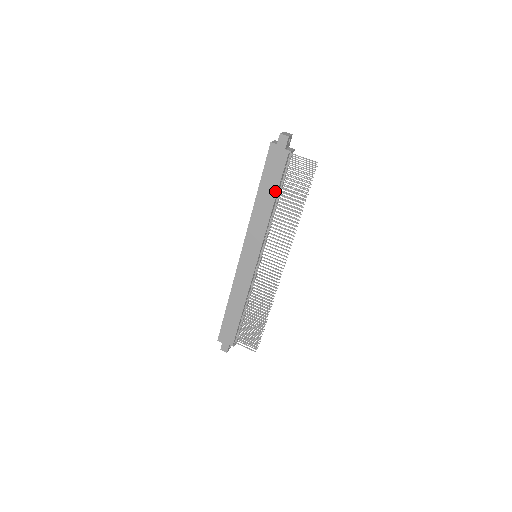
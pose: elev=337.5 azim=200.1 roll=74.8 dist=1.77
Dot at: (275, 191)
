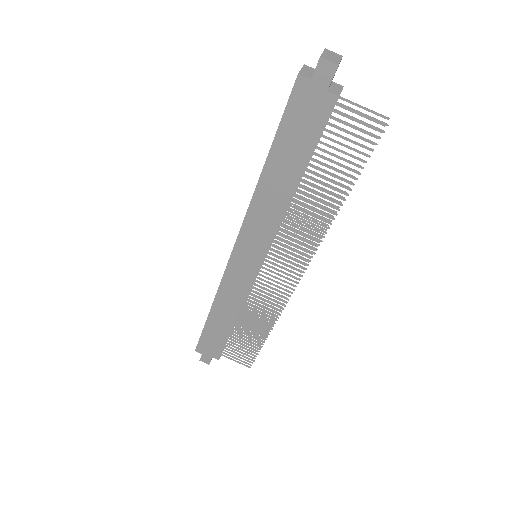
Dot at: (299, 166)
